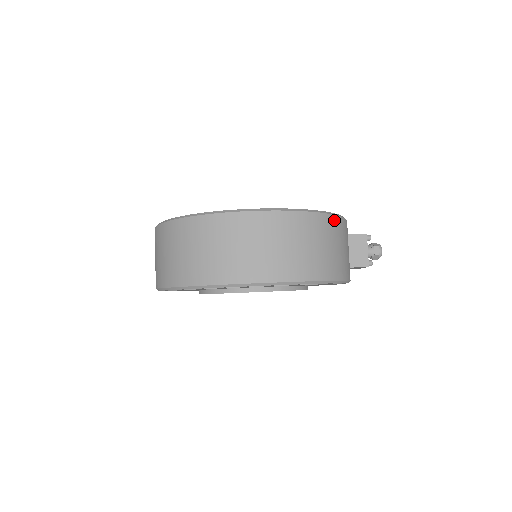
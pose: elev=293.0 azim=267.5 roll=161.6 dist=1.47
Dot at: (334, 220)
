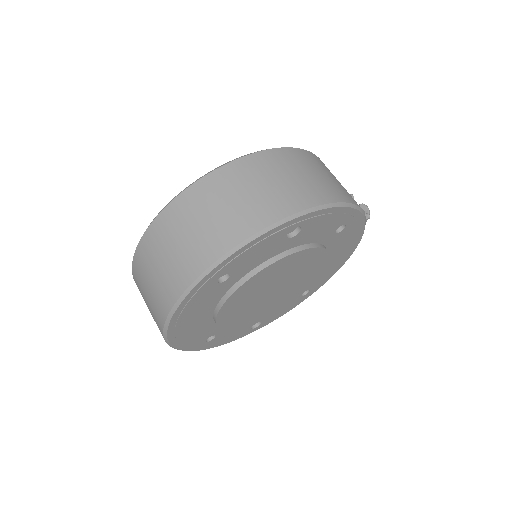
Dot at: occluded
